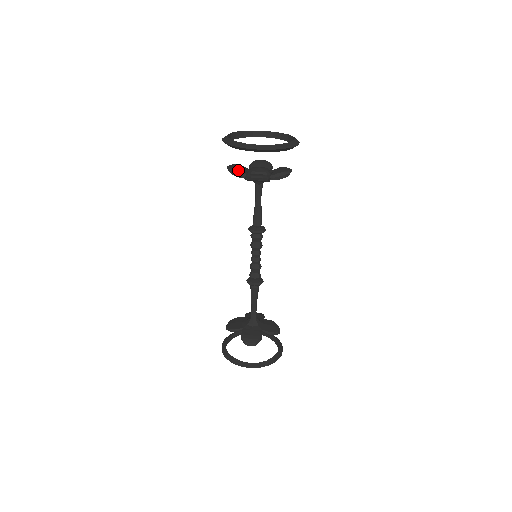
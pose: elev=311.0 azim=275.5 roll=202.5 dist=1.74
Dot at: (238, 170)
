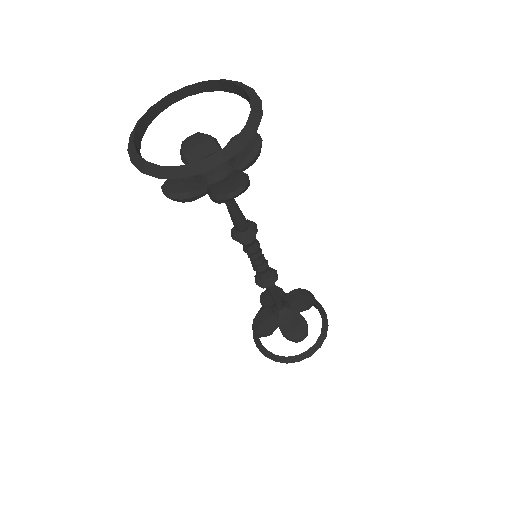
Dot at: (188, 192)
